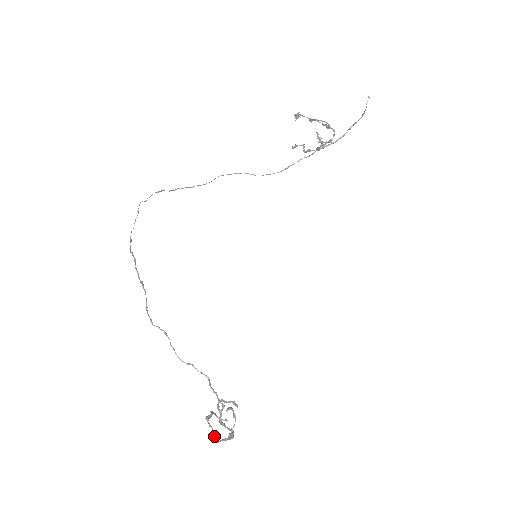
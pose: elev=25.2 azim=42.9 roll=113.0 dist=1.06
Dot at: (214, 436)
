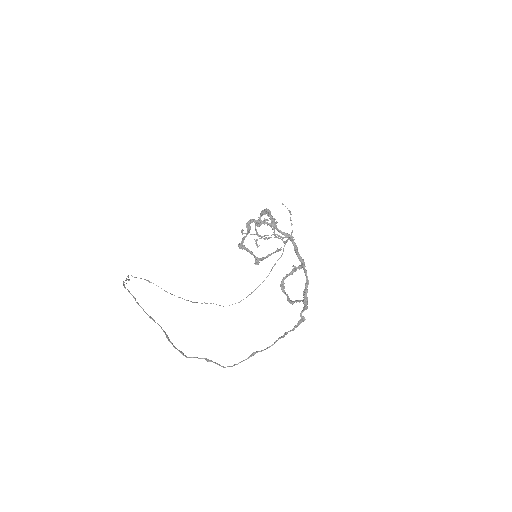
Dot at: (247, 223)
